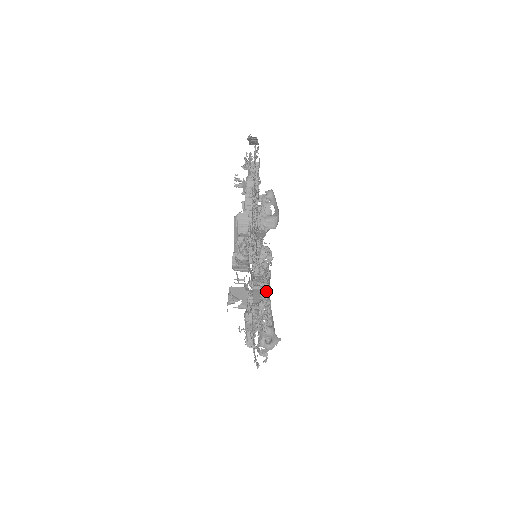
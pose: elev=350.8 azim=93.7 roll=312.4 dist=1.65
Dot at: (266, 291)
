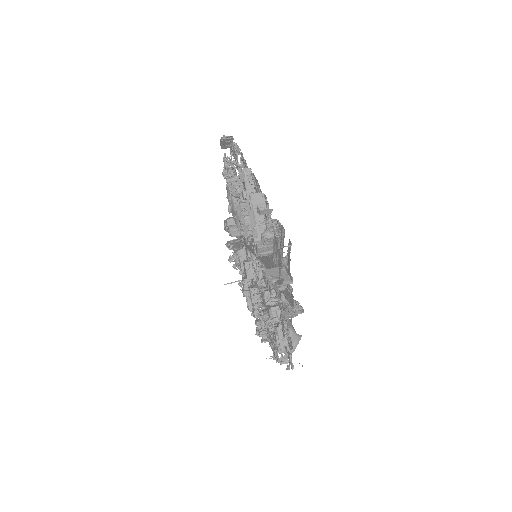
Dot at: occluded
